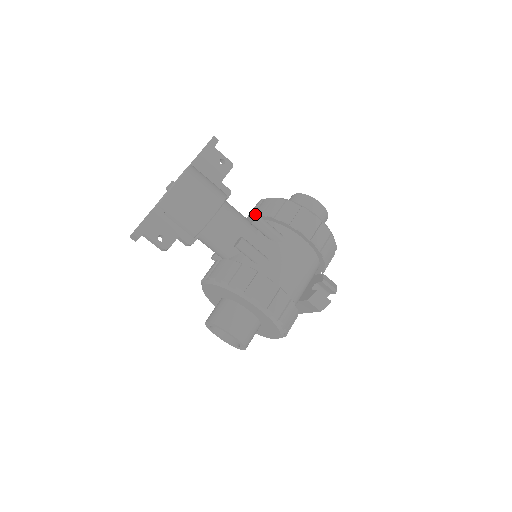
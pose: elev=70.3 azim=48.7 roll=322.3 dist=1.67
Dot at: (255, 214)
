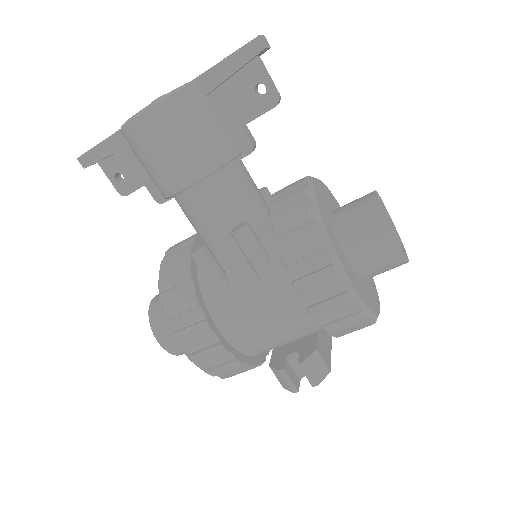
Dot at: (269, 206)
